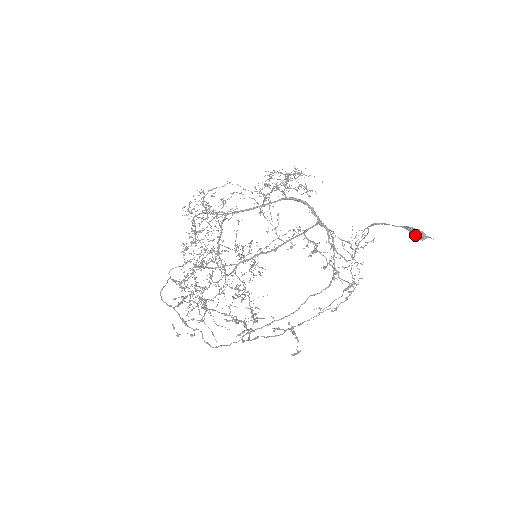
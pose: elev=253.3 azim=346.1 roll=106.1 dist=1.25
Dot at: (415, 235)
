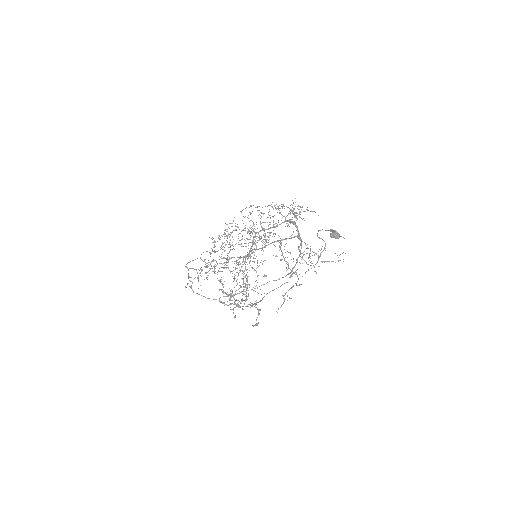
Dot at: (331, 233)
